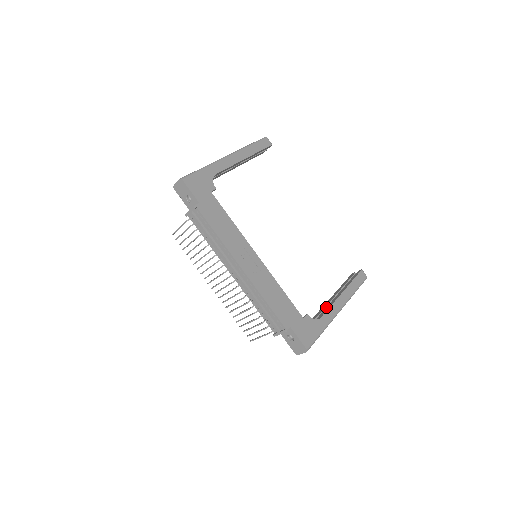
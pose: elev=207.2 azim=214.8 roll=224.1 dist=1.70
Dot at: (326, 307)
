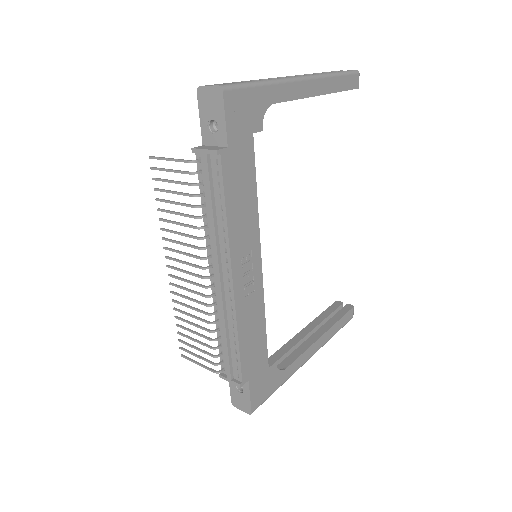
Dot at: occluded
